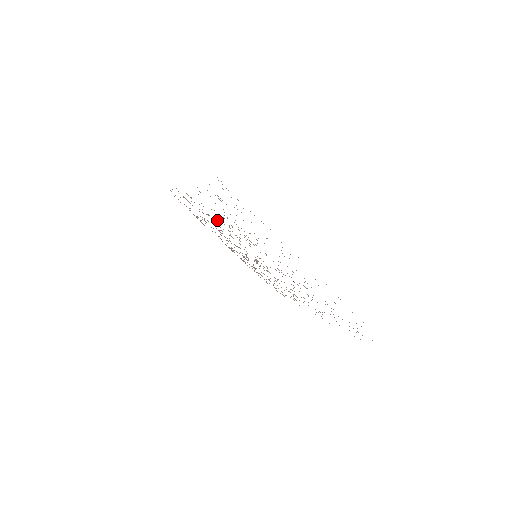
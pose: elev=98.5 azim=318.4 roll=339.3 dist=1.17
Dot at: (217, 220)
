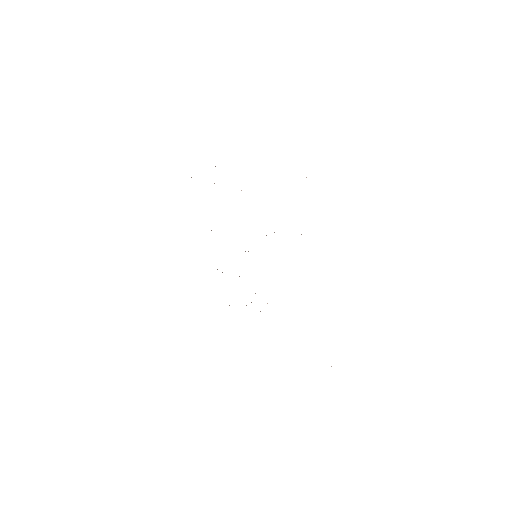
Dot at: occluded
